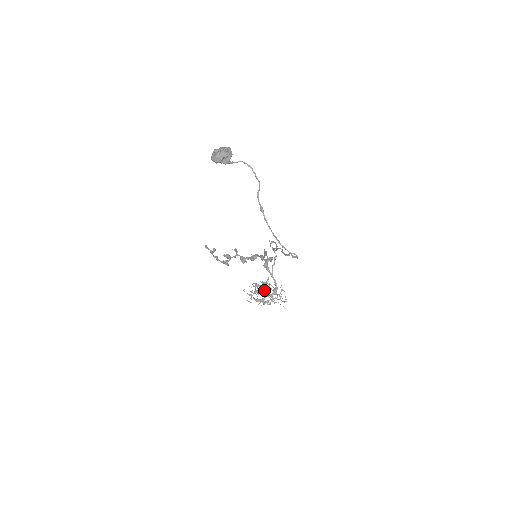
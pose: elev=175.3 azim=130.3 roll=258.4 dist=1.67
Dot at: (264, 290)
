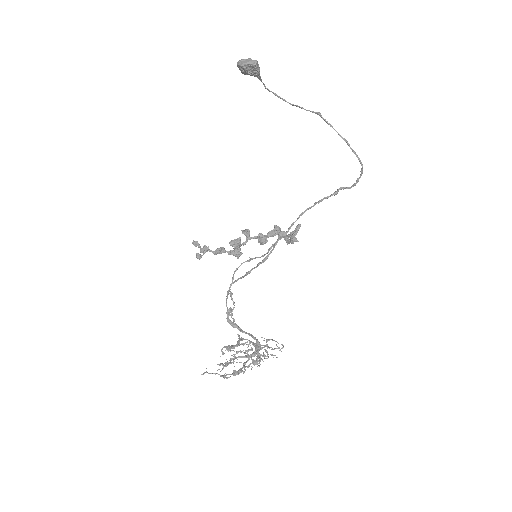
Dot at: (241, 351)
